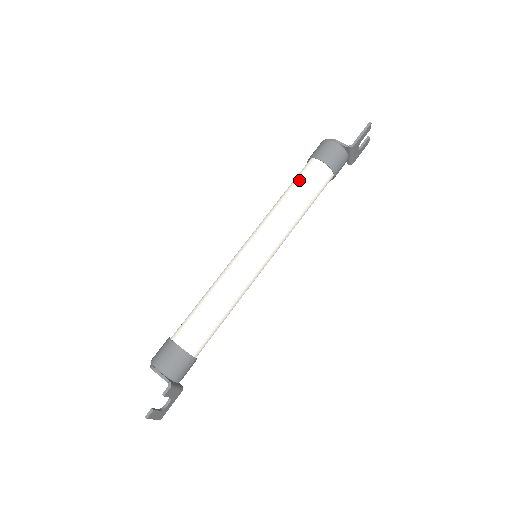
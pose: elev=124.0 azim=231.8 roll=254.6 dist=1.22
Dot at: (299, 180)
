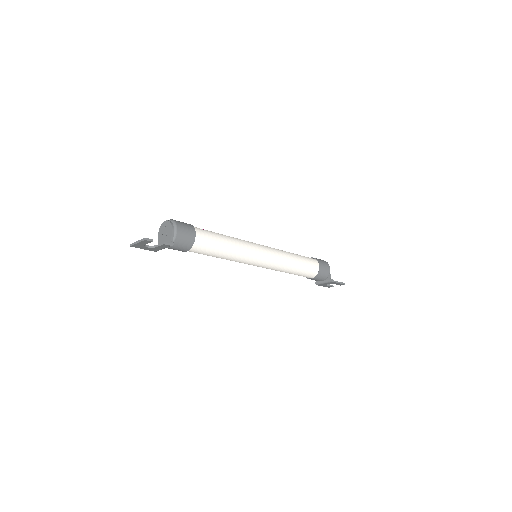
Dot at: (306, 259)
